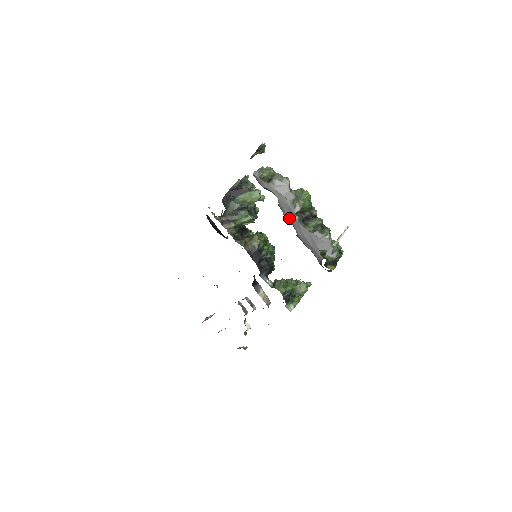
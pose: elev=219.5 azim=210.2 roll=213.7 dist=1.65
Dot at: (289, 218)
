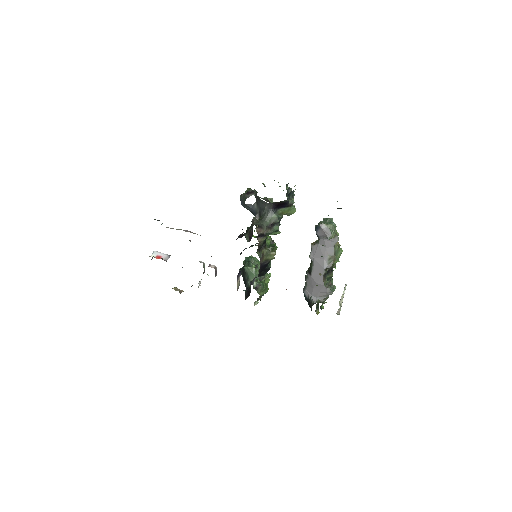
Dot at: (315, 262)
